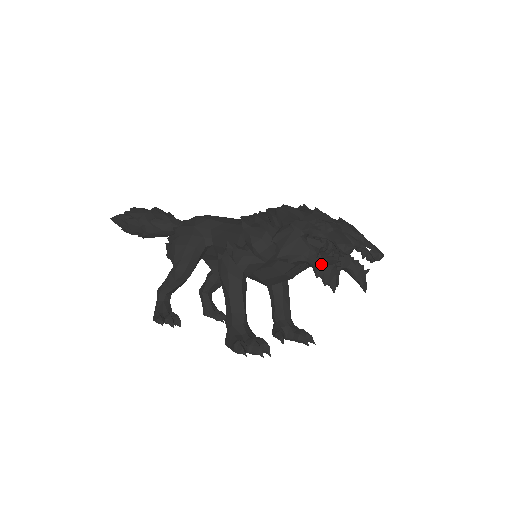
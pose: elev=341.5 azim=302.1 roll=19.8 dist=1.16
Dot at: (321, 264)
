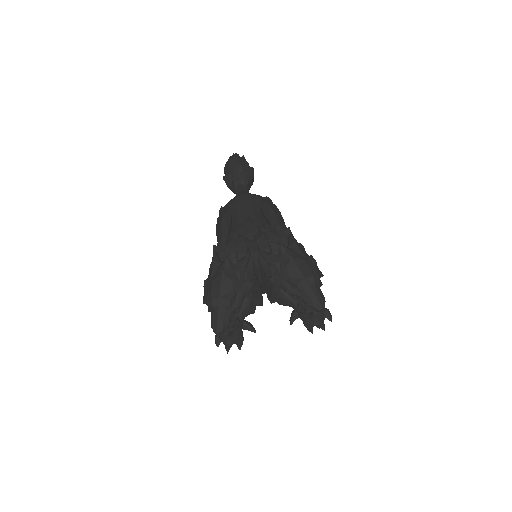
Dot at: occluded
